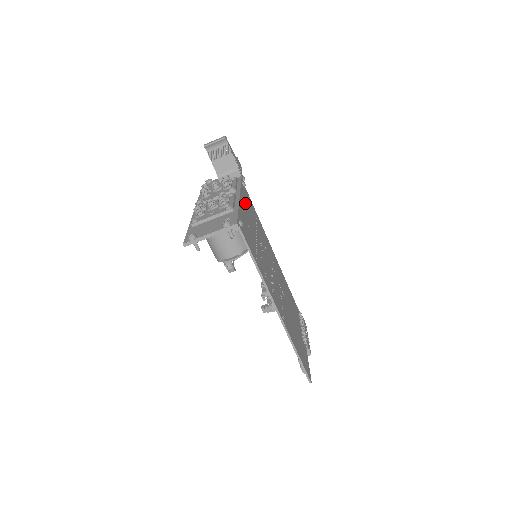
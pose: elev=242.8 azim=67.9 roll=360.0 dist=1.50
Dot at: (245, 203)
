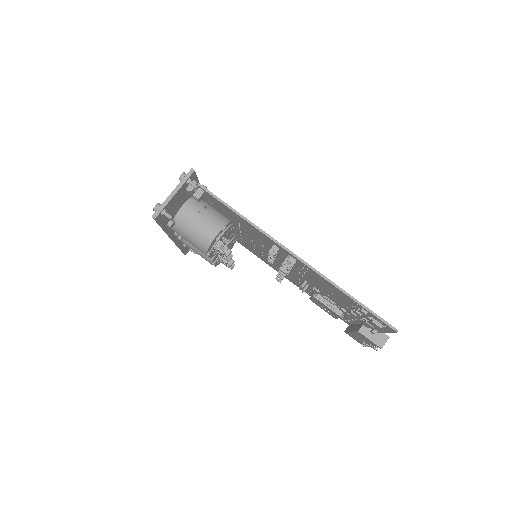
Dot at: occluded
